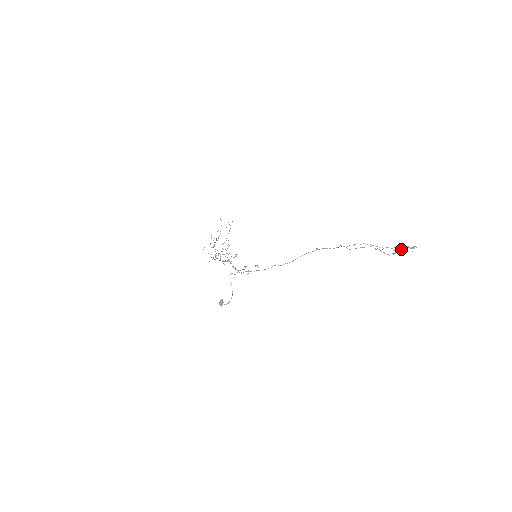
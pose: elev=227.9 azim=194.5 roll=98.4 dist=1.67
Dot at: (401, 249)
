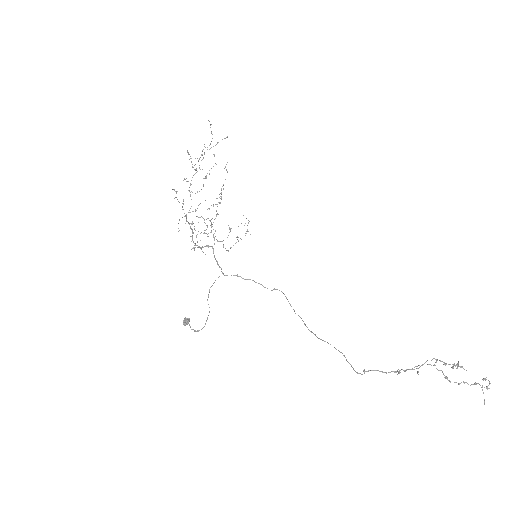
Dot at: occluded
